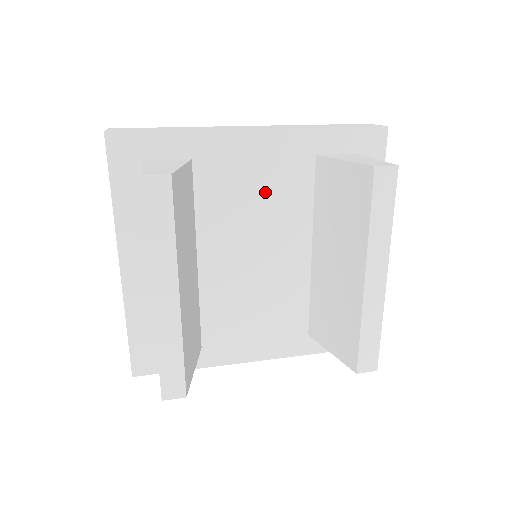
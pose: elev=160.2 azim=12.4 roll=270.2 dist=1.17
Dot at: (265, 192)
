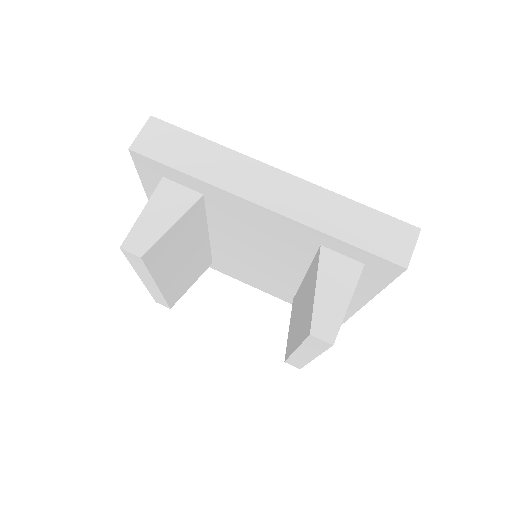
Dot at: (268, 237)
